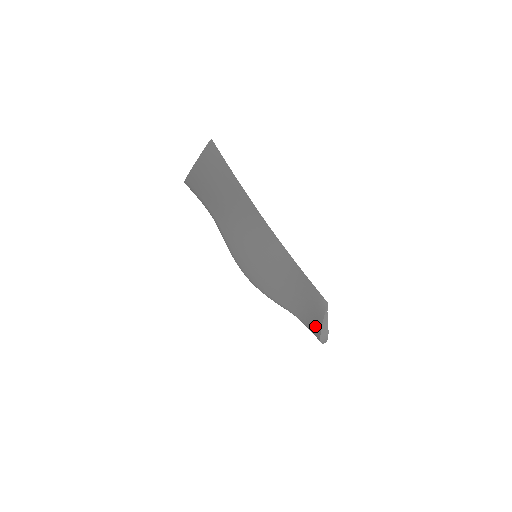
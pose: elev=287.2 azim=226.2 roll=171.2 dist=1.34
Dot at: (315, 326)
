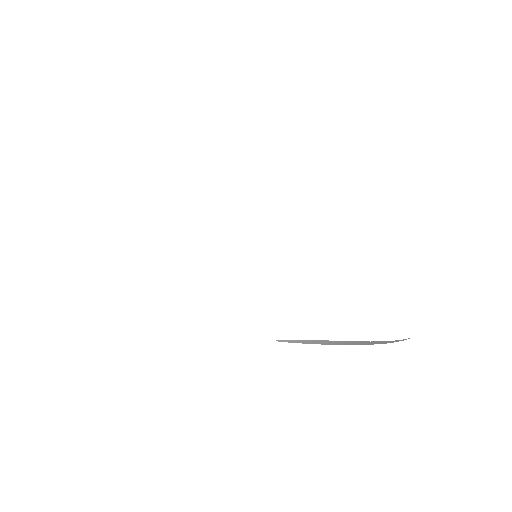
Dot at: occluded
